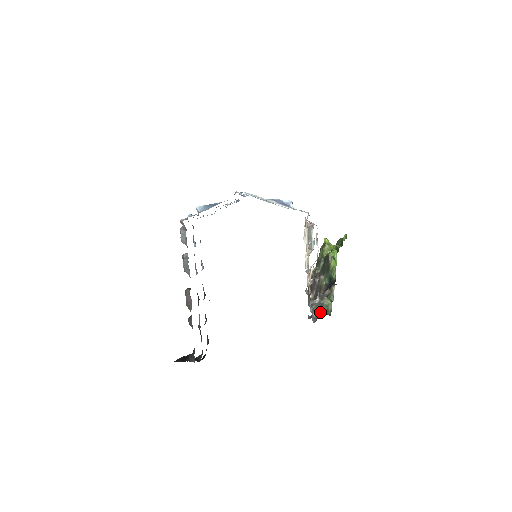
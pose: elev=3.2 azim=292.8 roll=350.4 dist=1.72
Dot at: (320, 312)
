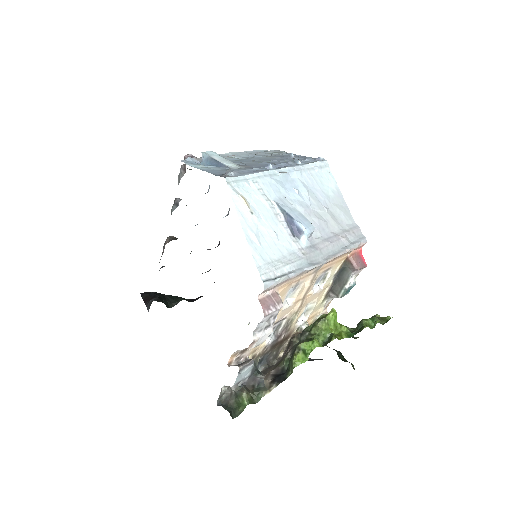
Dot at: (231, 401)
